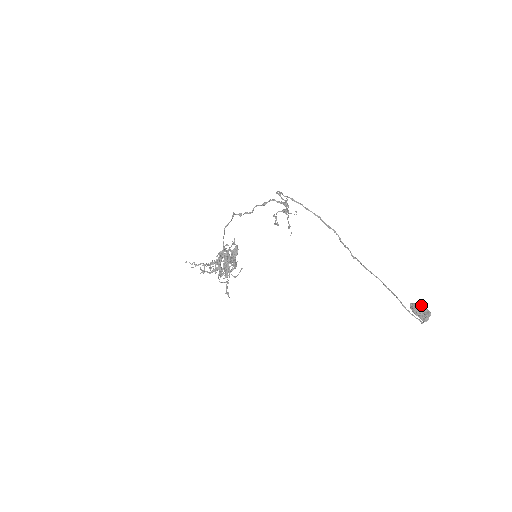
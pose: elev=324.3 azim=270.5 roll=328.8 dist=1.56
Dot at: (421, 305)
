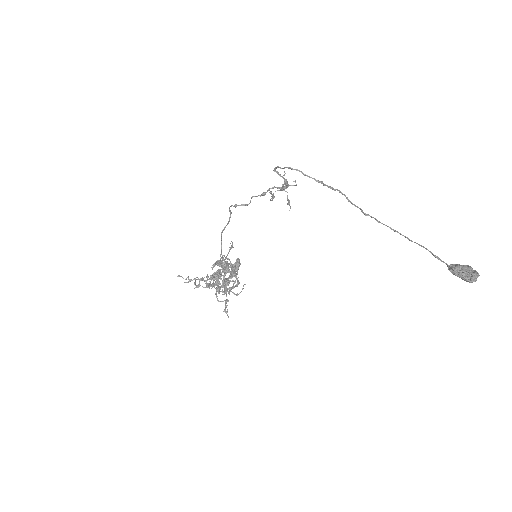
Dot at: (463, 265)
